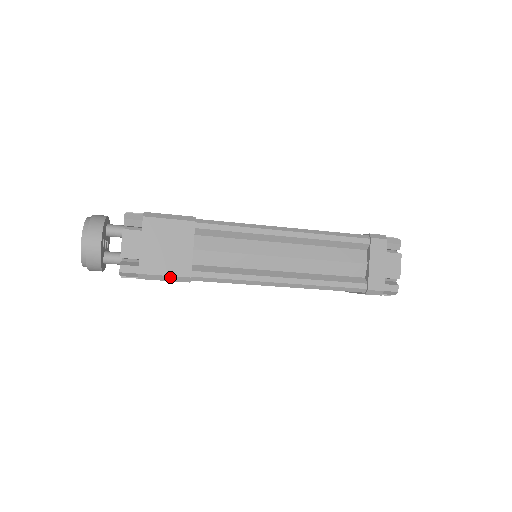
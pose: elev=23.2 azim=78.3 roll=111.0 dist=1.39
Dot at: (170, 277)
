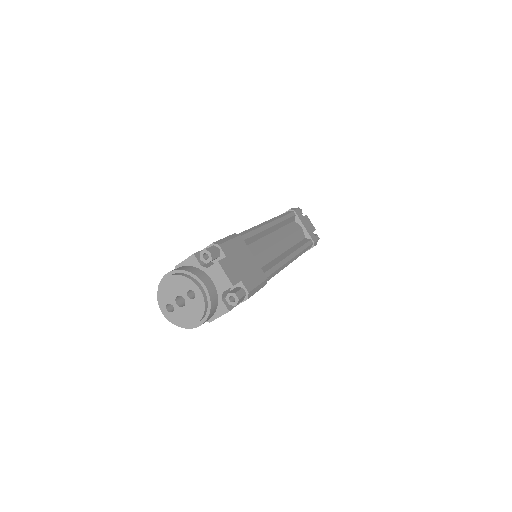
Dot at: (260, 285)
